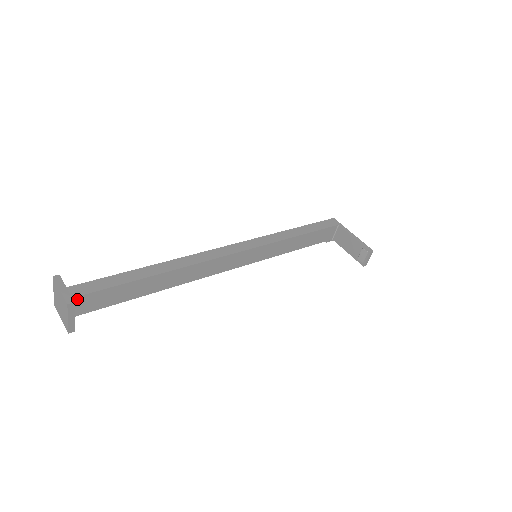
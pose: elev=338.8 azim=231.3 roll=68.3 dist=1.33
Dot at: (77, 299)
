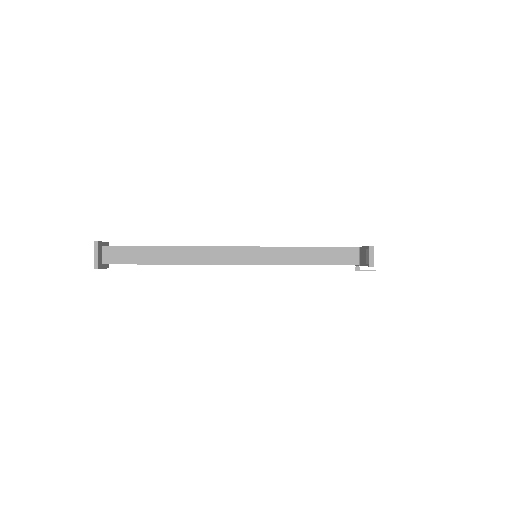
Dot at: (106, 249)
